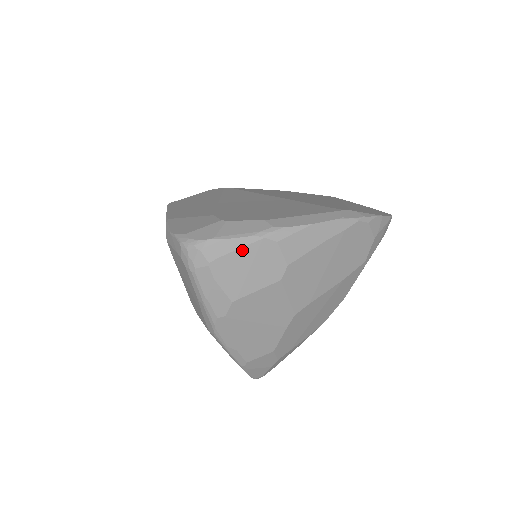
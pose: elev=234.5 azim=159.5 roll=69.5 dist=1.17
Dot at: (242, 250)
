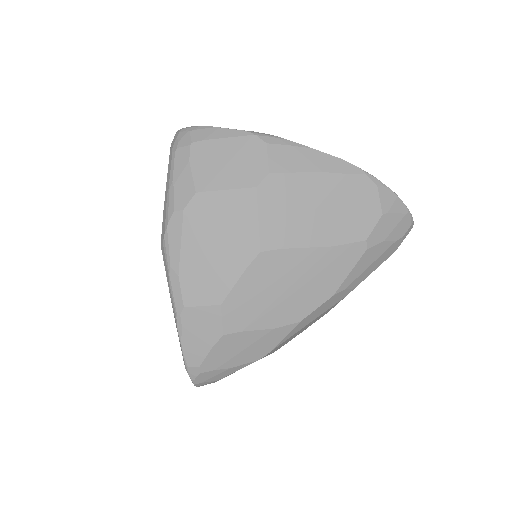
Dot at: (229, 140)
